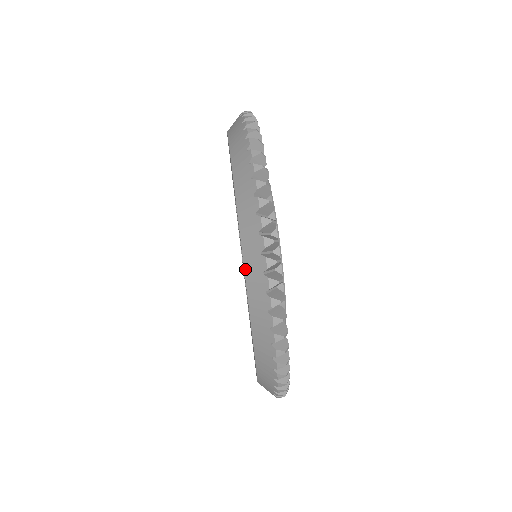
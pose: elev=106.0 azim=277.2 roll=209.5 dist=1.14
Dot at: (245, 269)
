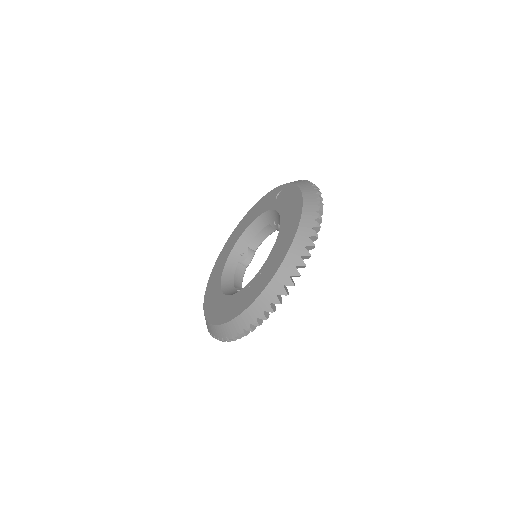
Dot at: (239, 316)
